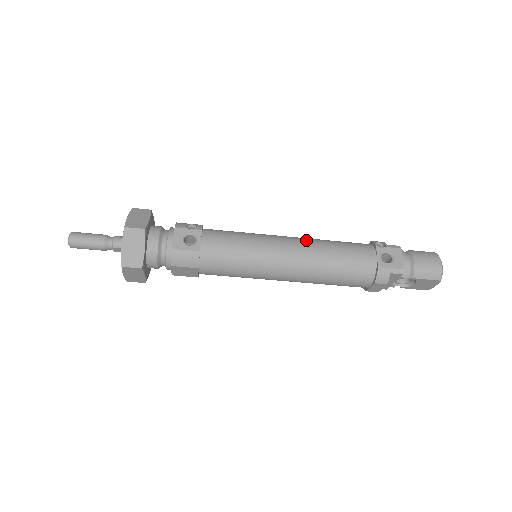
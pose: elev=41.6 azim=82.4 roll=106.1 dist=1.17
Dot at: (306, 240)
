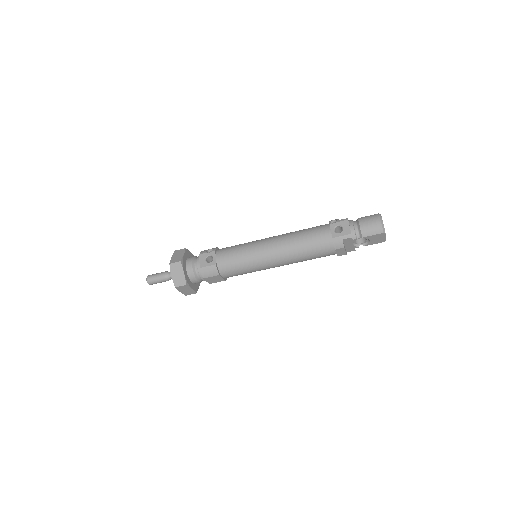
Dot at: (282, 235)
